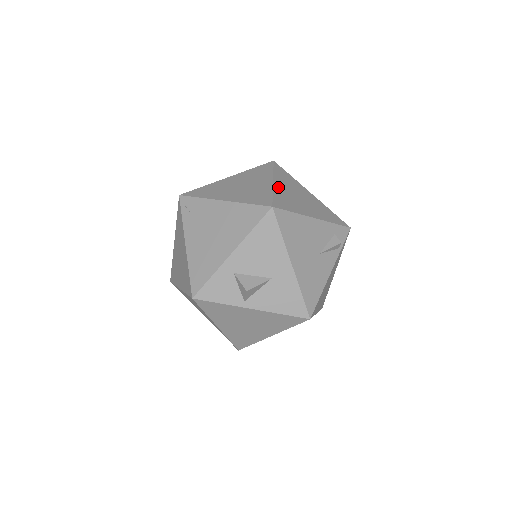
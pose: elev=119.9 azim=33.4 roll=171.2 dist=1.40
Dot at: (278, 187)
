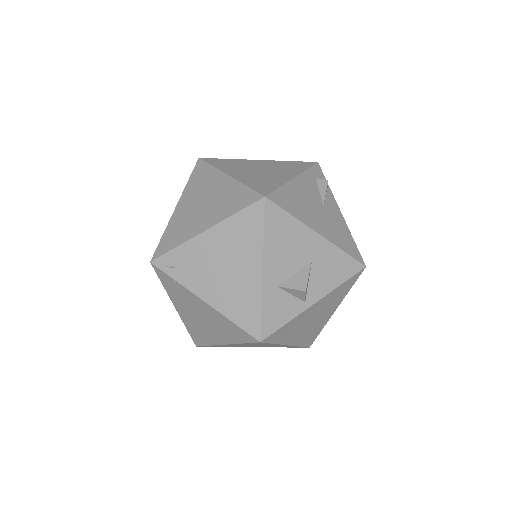
Dot at: (238, 176)
